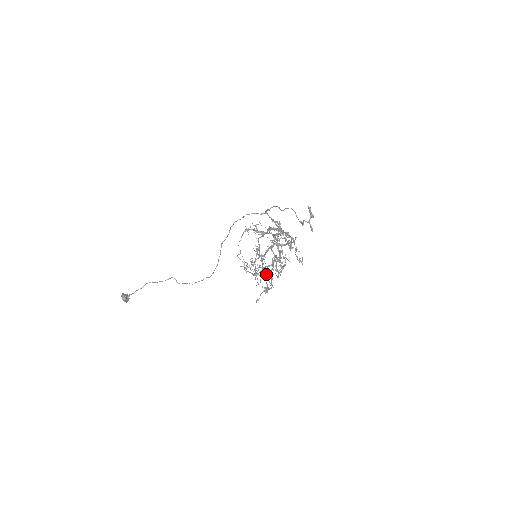
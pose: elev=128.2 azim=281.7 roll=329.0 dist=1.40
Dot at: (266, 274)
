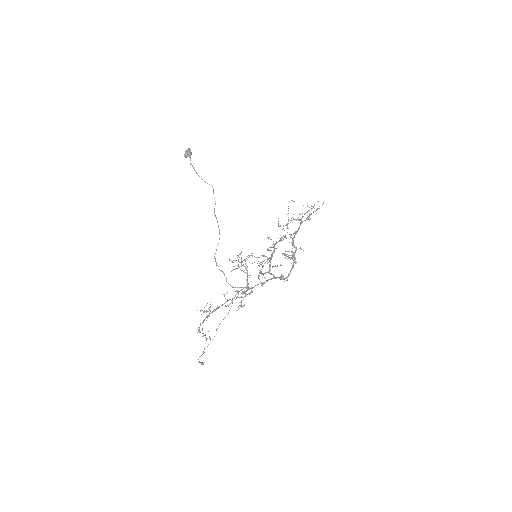
Dot at: (286, 238)
